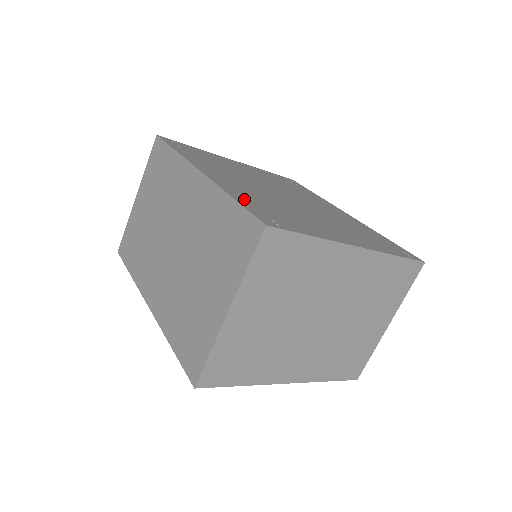
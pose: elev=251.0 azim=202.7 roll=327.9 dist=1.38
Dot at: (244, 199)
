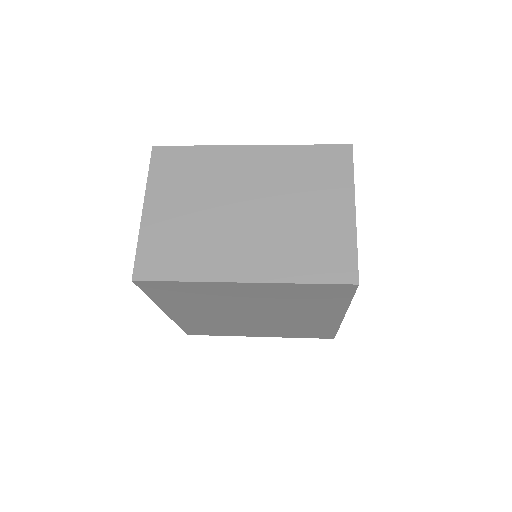
Dot at: occluded
